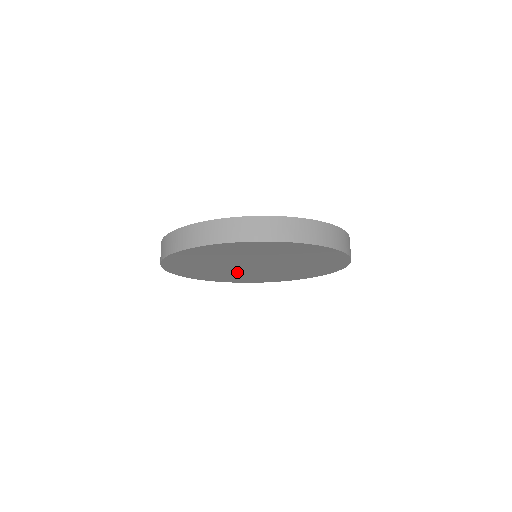
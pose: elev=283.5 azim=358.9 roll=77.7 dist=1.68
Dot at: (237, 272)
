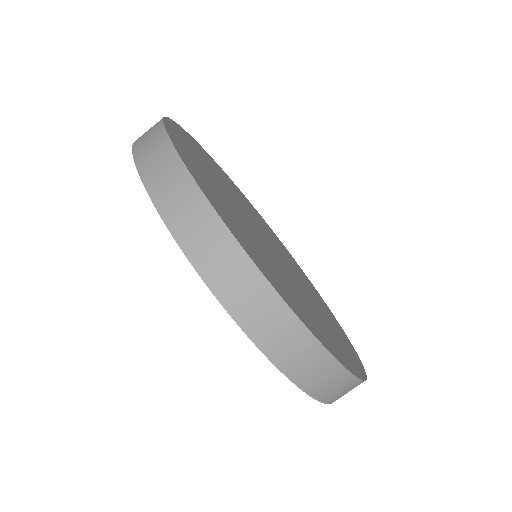
Dot at: occluded
